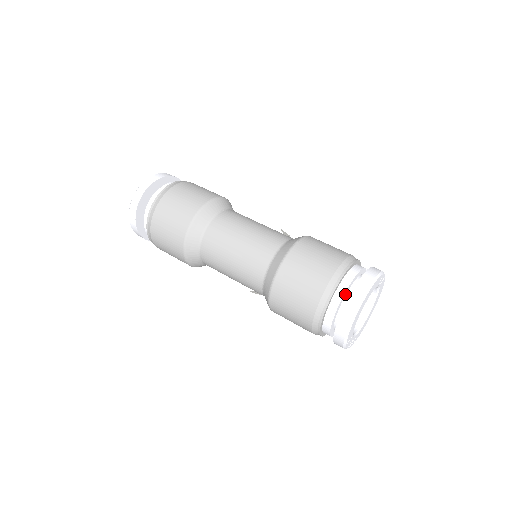
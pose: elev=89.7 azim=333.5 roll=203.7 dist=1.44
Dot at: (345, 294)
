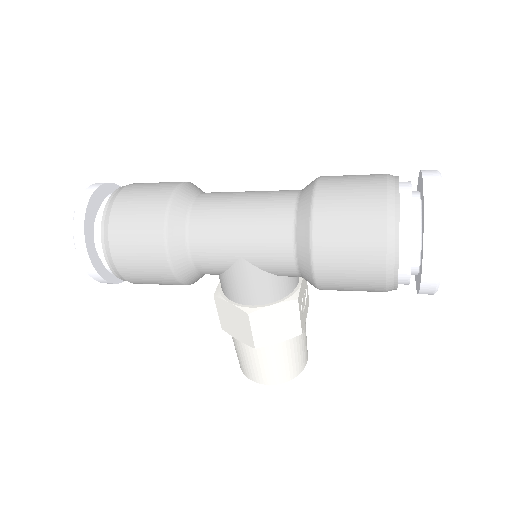
Dot at: occluded
